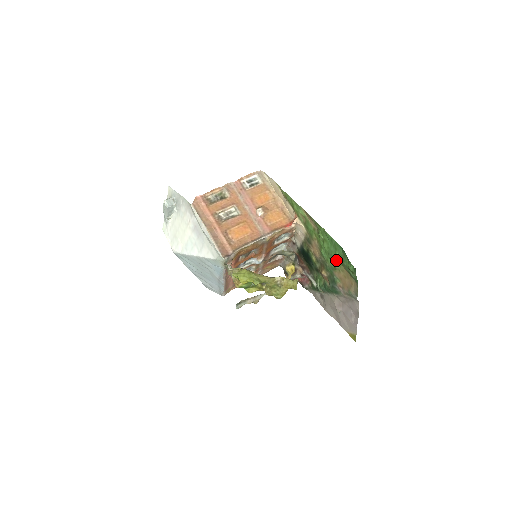
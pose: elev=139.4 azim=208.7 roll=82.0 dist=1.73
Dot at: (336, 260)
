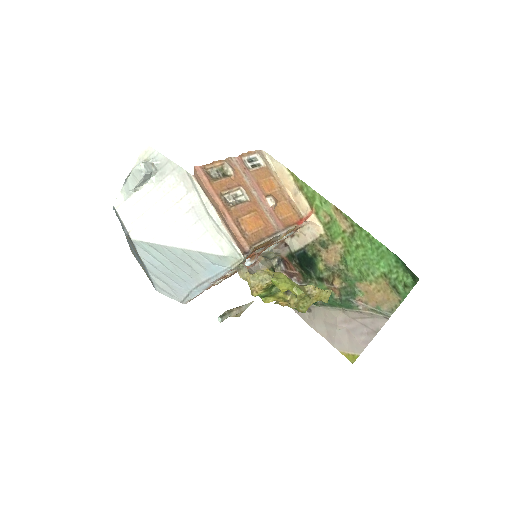
Dot at: (375, 270)
